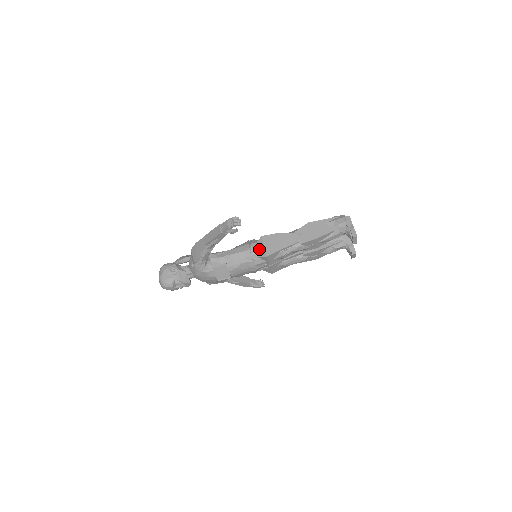
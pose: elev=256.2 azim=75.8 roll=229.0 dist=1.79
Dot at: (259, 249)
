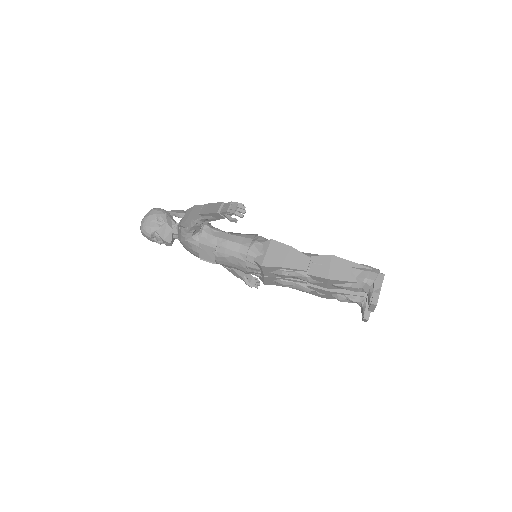
Dot at: (259, 252)
